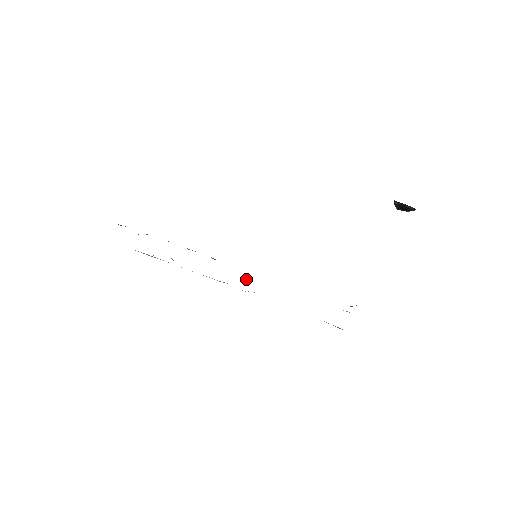
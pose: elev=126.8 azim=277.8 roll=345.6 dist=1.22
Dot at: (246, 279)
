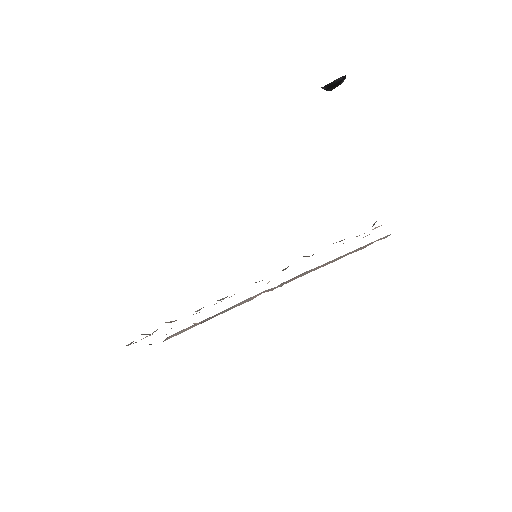
Dot at: (267, 283)
